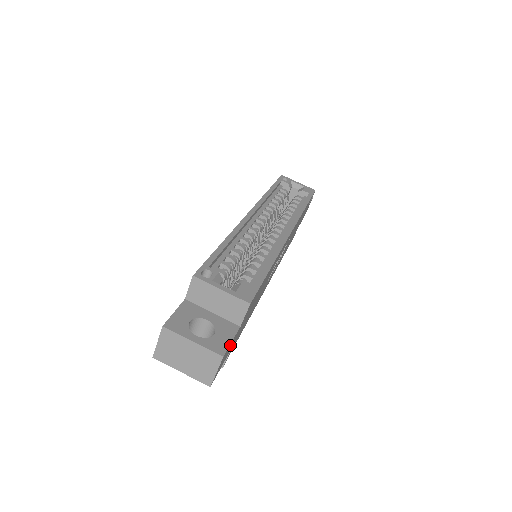
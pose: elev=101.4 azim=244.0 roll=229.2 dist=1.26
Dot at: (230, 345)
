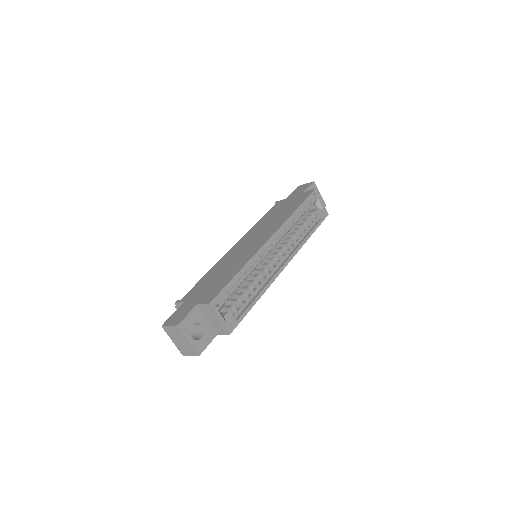
Dot at: (206, 345)
